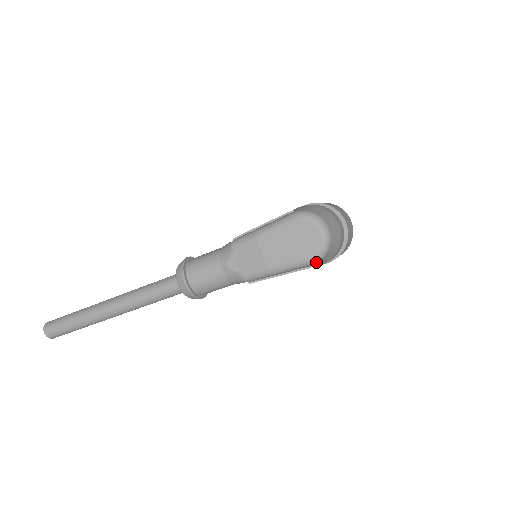
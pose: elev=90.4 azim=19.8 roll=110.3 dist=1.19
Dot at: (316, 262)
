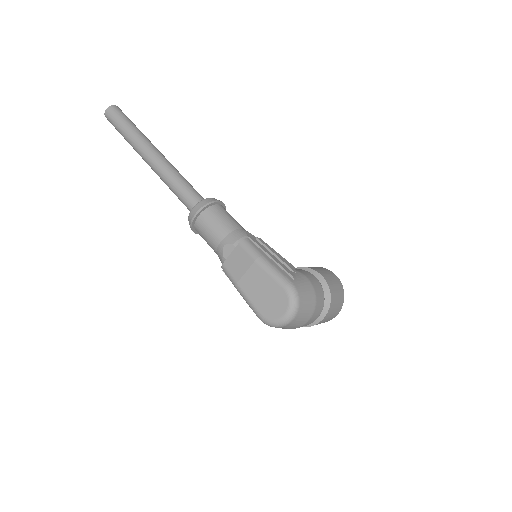
Dot at: (263, 322)
